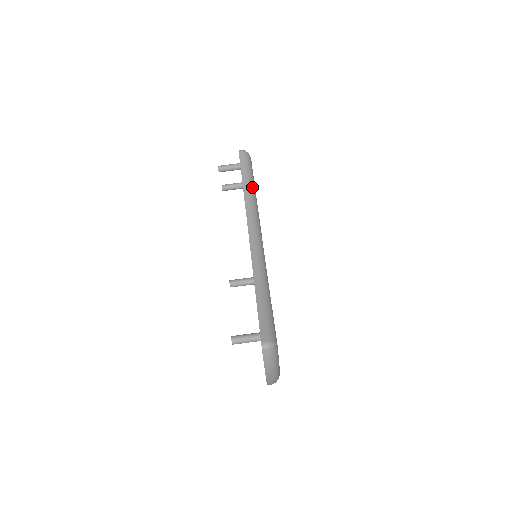
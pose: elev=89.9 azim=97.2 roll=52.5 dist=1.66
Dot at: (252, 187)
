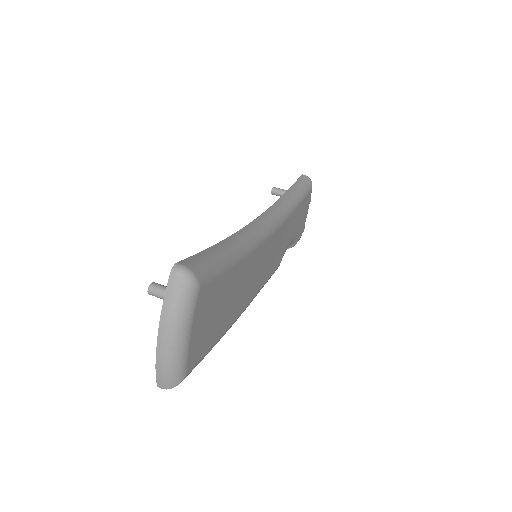
Dot at: (296, 199)
